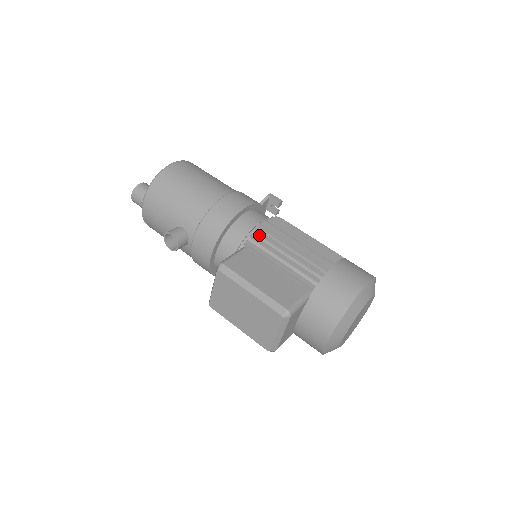
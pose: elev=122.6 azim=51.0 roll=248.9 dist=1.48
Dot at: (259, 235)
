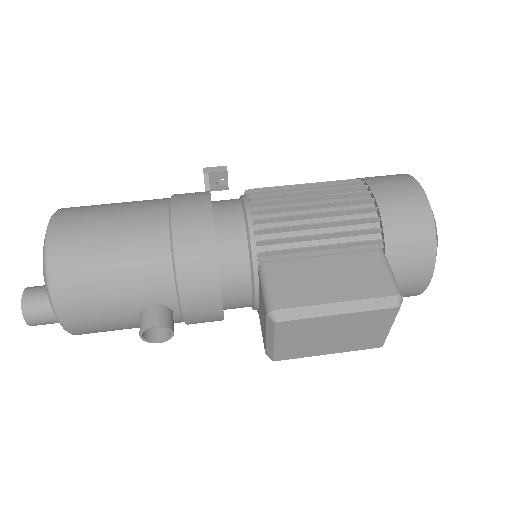
Dot at: (264, 234)
